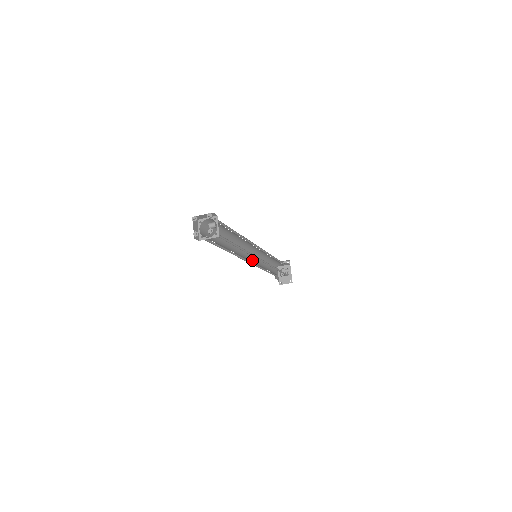
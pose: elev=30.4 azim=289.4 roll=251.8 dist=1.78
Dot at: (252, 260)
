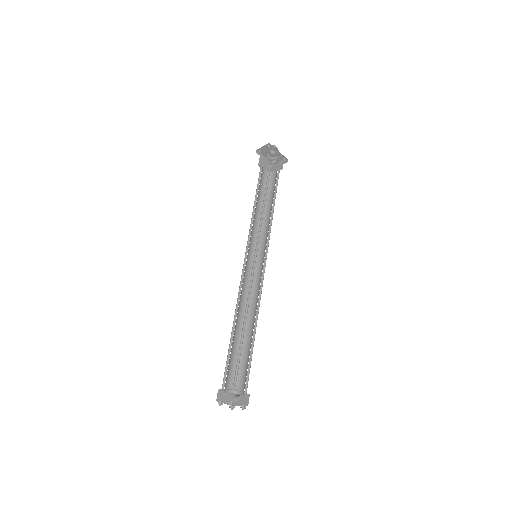
Dot at: (252, 249)
